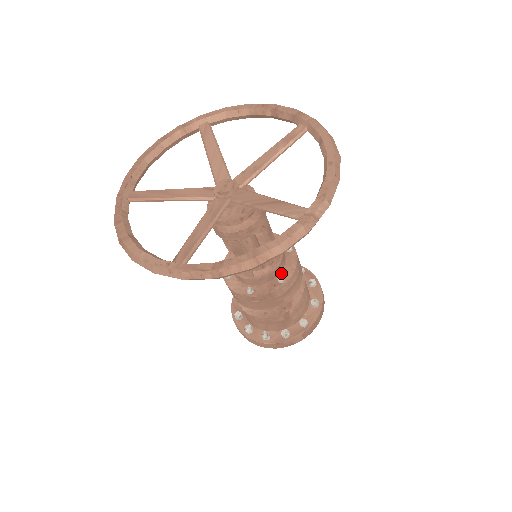
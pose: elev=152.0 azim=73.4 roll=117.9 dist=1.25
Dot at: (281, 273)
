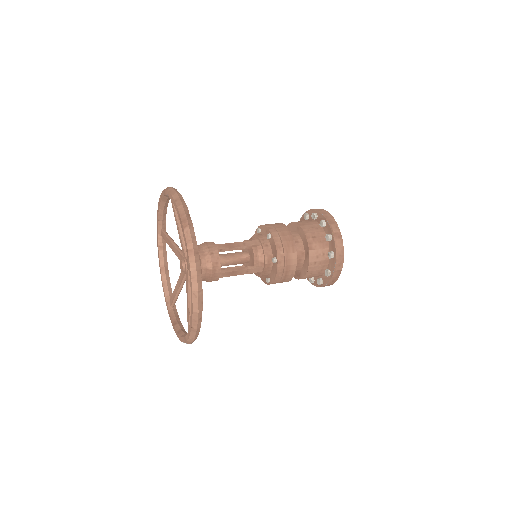
Dot at: (270, 275)
